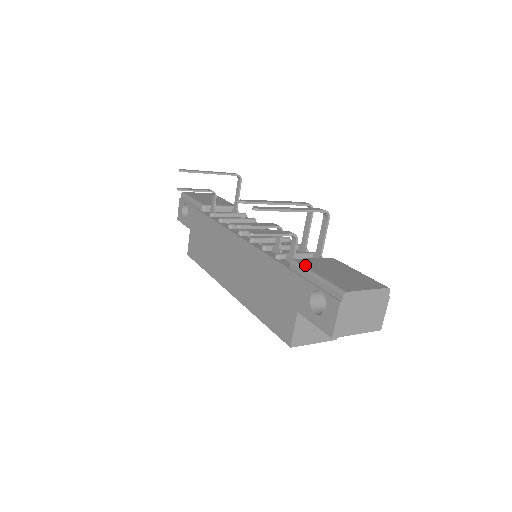
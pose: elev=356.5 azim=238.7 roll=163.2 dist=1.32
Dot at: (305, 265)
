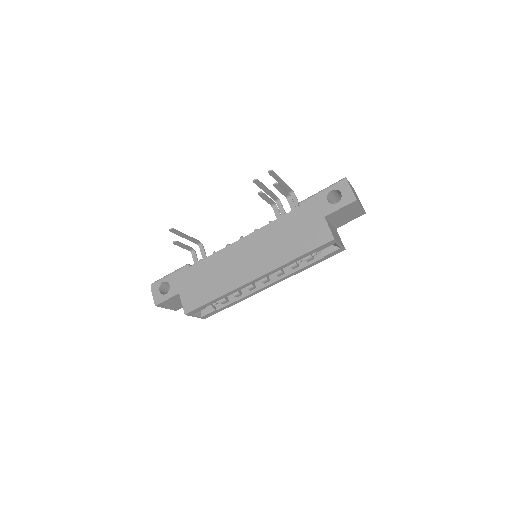
Dot at: (309, 198)
